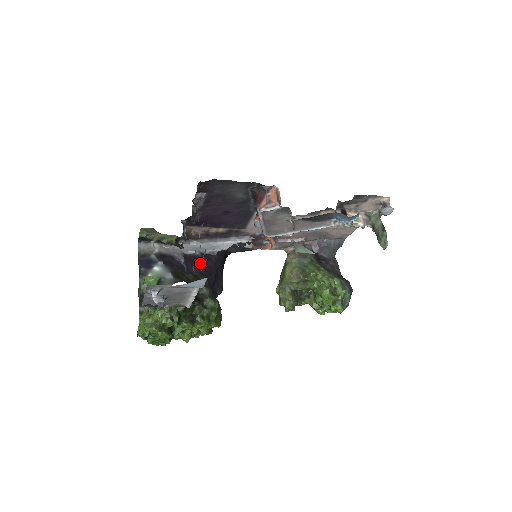
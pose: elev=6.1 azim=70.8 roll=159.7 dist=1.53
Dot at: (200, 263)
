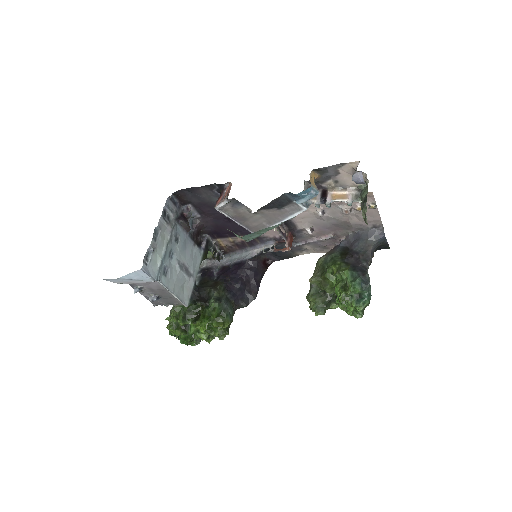
Dot at: (229, 271)
